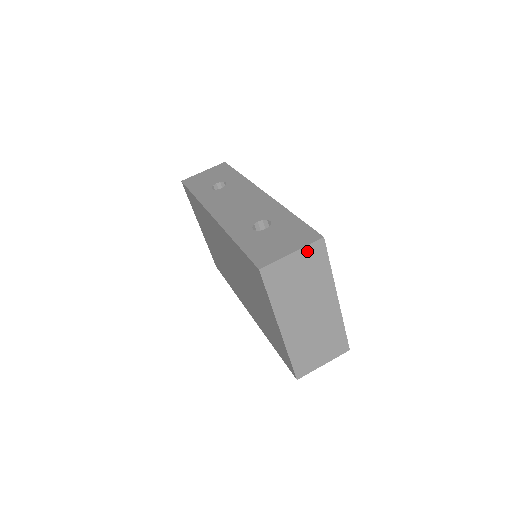
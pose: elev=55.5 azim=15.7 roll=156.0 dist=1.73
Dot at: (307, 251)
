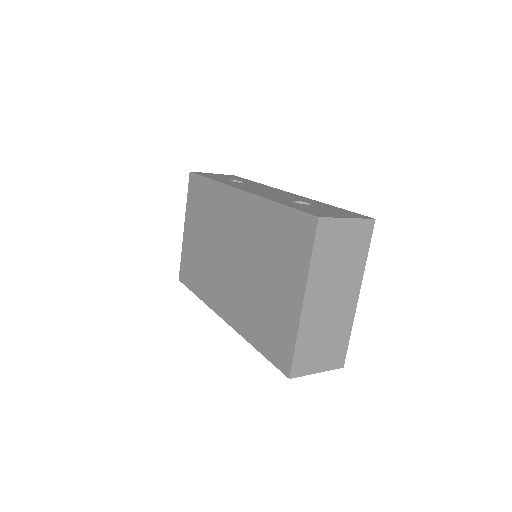
Dot at: (359, 225)
